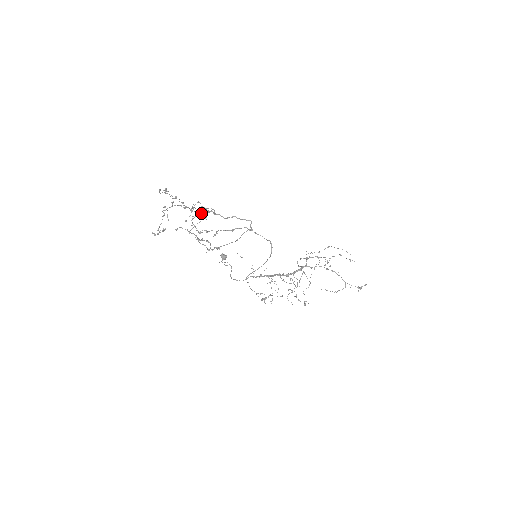
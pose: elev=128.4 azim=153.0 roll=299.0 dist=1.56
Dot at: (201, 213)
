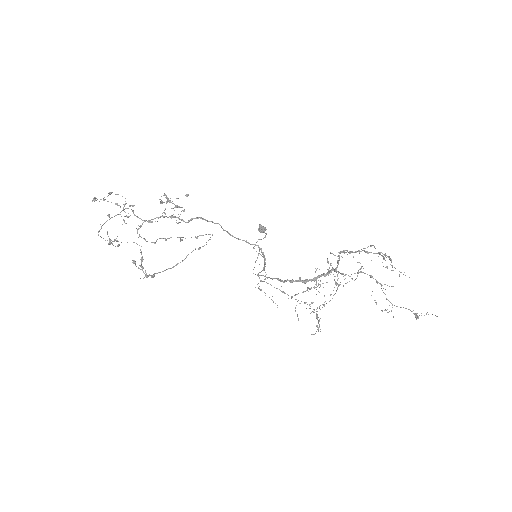
Dot at: (148, 221)
